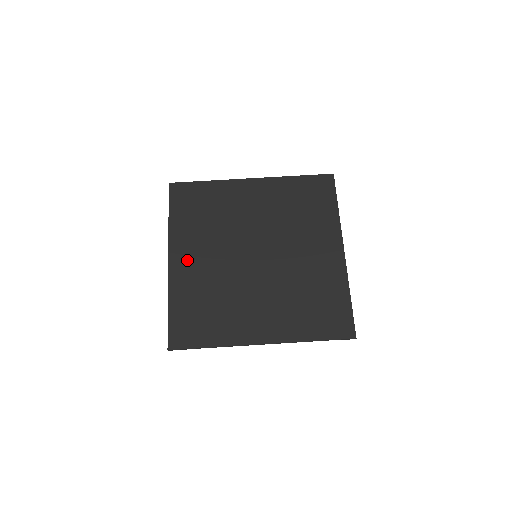
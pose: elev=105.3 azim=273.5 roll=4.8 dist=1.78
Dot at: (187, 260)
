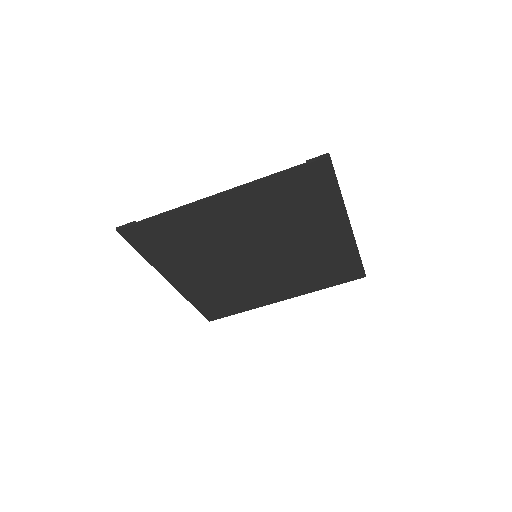
Dot at: (188, 278)
